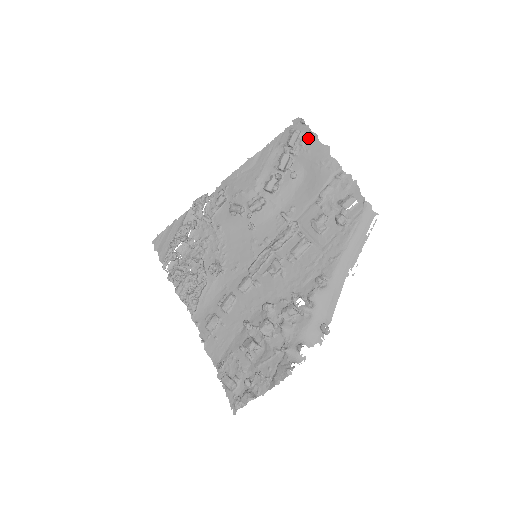
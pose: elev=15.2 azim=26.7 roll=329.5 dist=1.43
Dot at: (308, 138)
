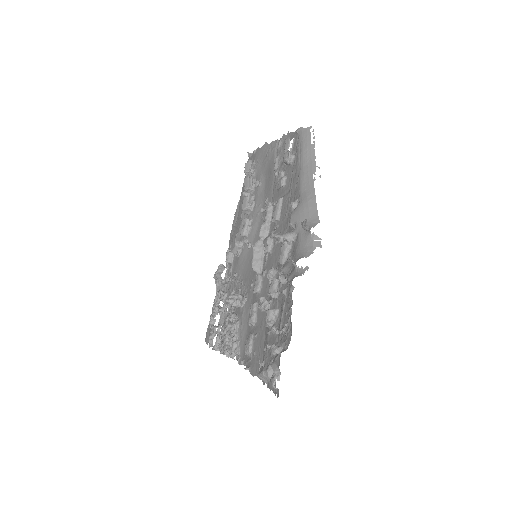
Dot at: (255, 156)
